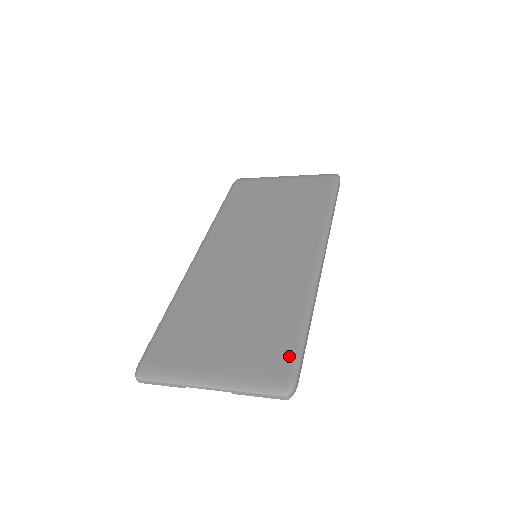
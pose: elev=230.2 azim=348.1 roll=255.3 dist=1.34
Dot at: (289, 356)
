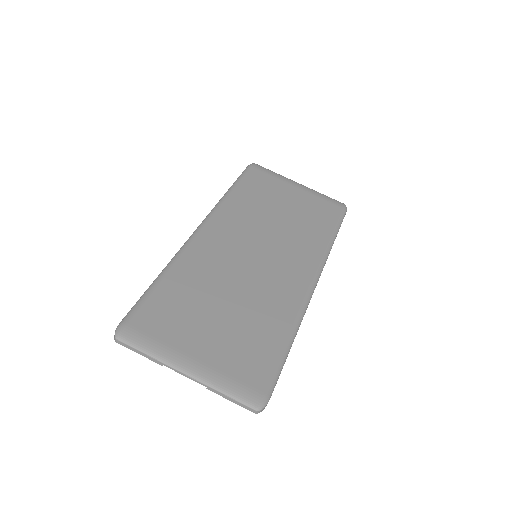
Dot at: (269, 373)
